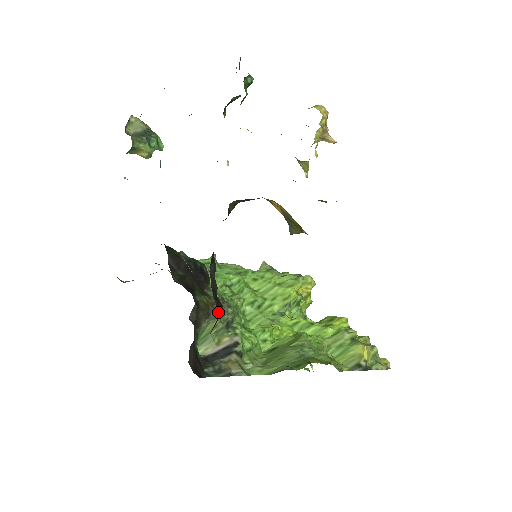
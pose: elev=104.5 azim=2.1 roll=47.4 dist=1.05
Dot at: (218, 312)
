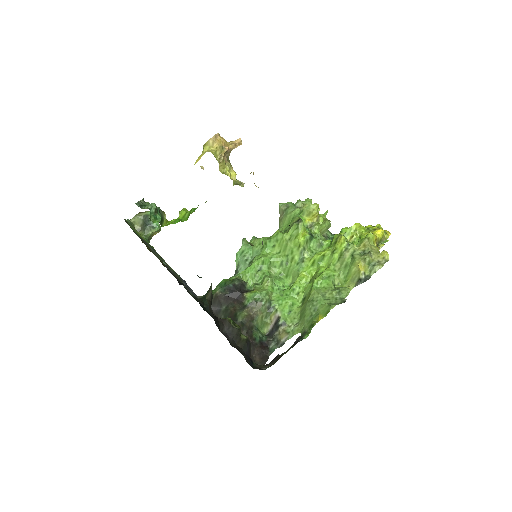
Dot at: (244, 349)
